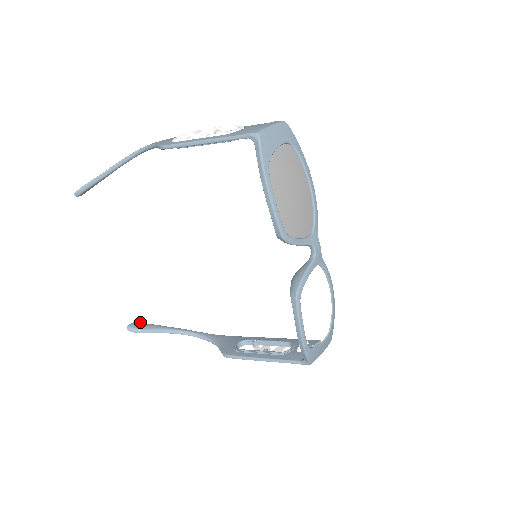
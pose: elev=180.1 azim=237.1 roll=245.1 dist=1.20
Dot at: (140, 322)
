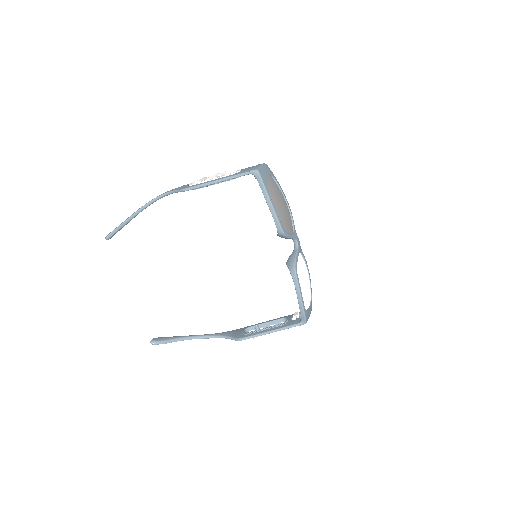
Dot at: (159, 337)
